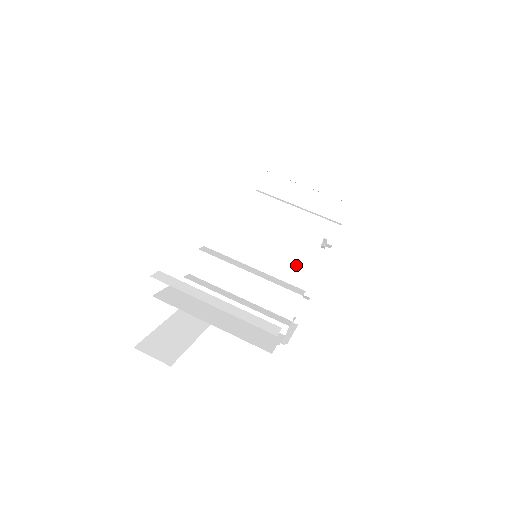
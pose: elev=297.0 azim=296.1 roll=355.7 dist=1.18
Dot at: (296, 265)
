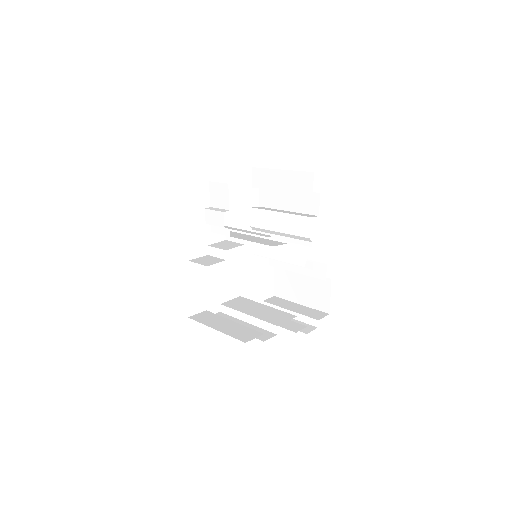
Dot at: (265, 318)
